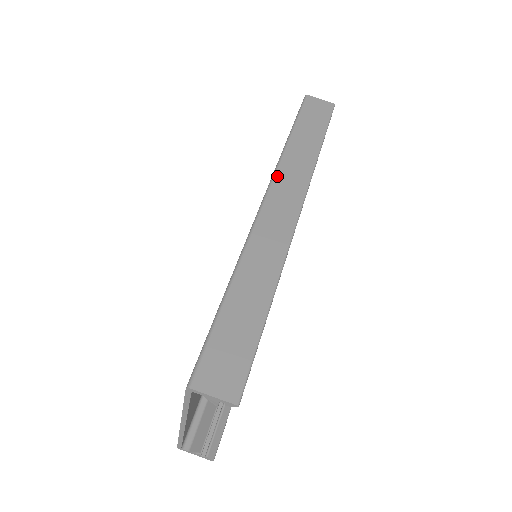
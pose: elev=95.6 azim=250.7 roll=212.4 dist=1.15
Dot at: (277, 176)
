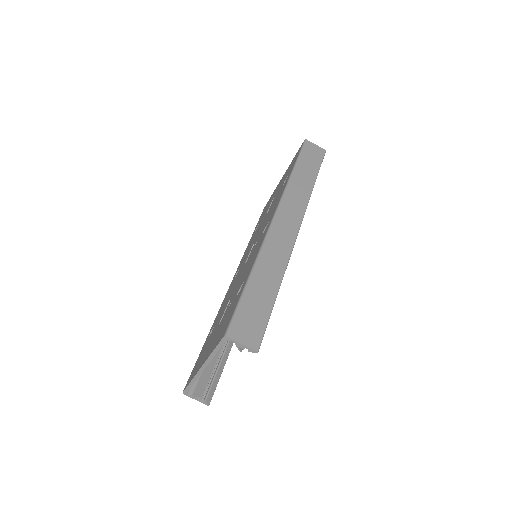
Dot at: (284, 199)
